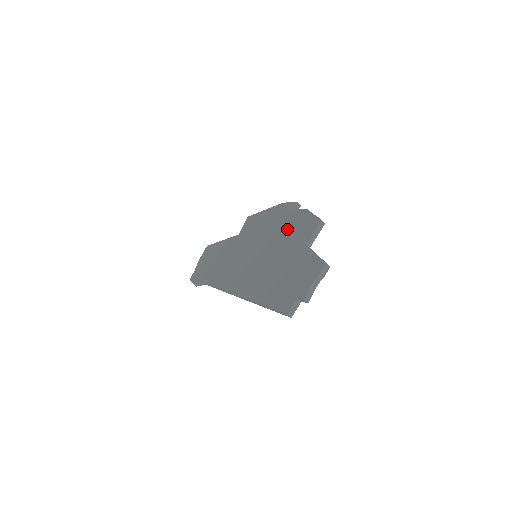
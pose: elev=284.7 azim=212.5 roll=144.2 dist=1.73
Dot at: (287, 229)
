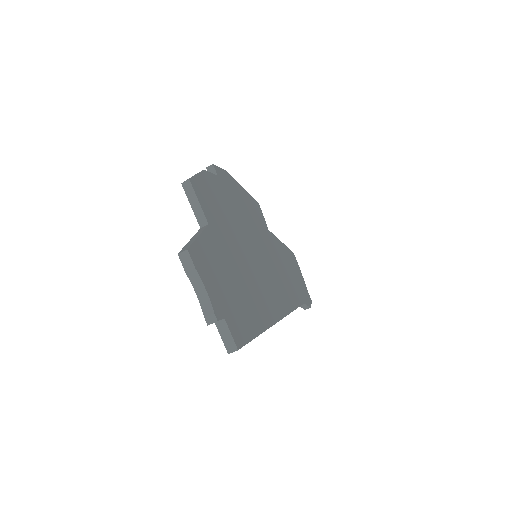
Dot at: occluded
